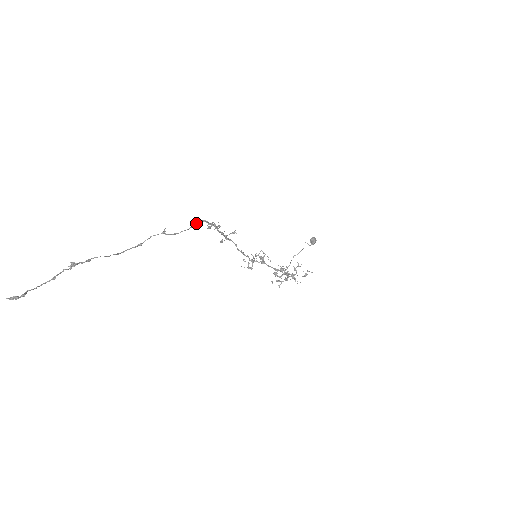
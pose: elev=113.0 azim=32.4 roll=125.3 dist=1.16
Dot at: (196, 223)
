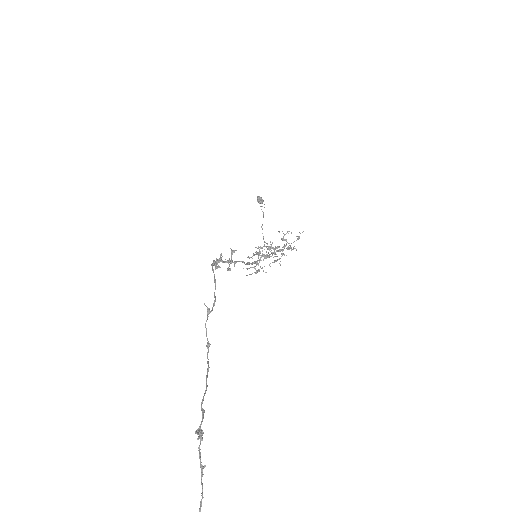
Dot at: occluded
